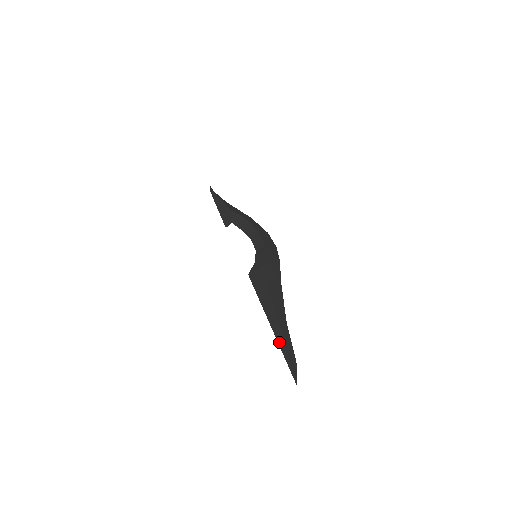
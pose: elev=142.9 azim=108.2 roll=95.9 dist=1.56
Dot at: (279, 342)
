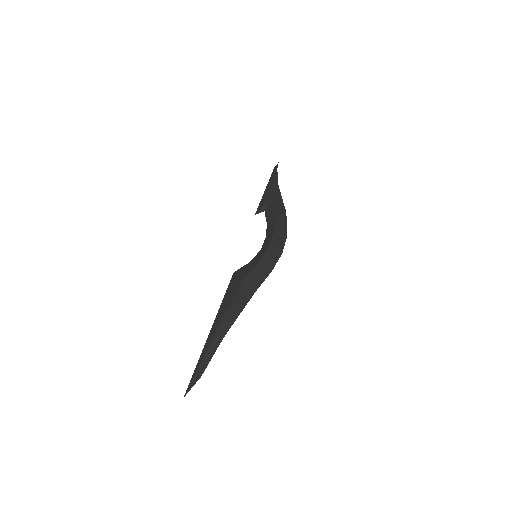
Dot at: (203, 351)
